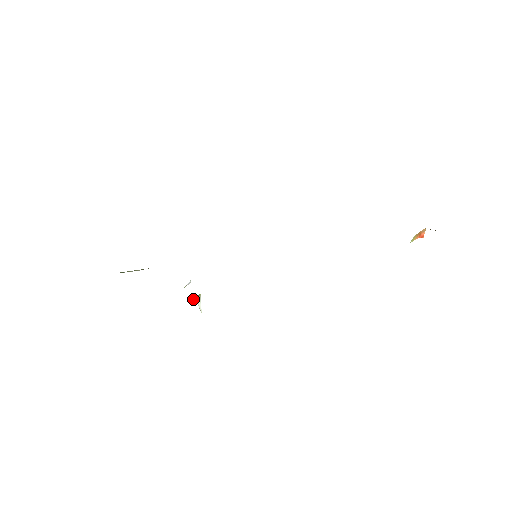
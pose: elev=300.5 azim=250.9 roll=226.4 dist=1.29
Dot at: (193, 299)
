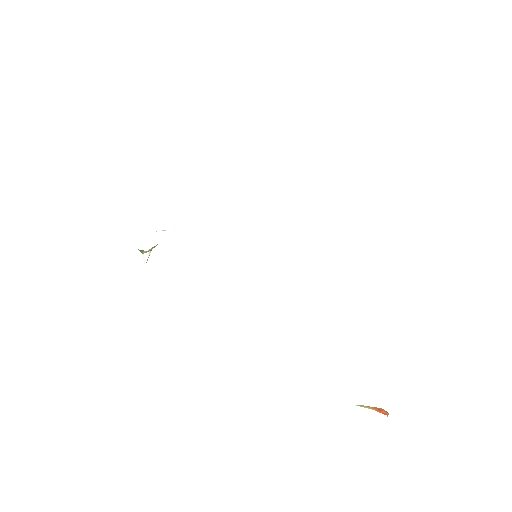
Dot at: occluded
